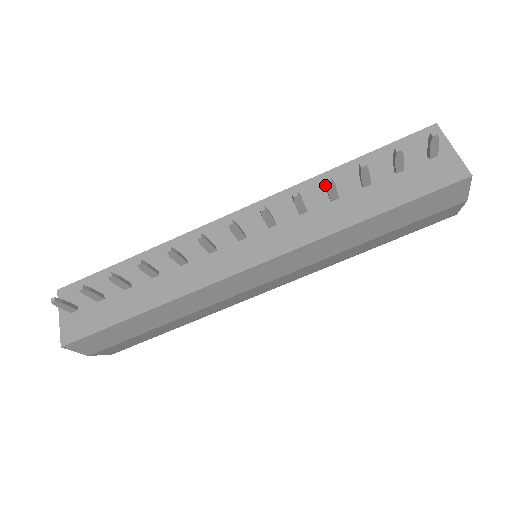
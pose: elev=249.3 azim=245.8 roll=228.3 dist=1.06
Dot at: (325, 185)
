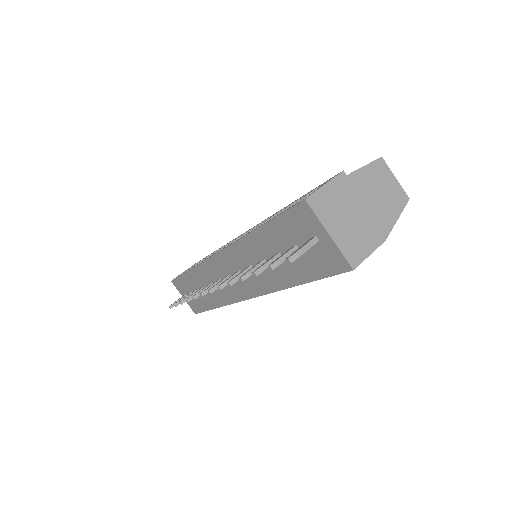
Dot at: (244, 274)
